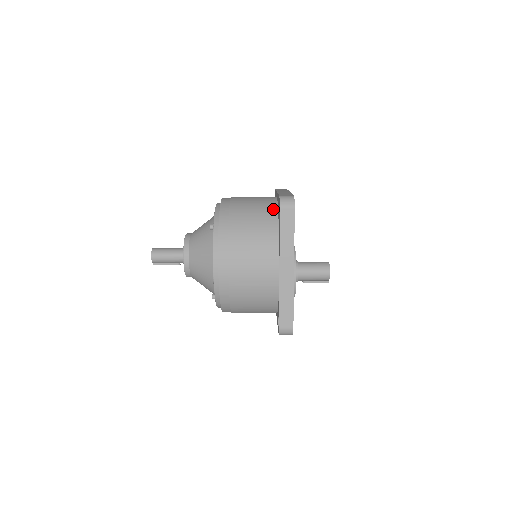
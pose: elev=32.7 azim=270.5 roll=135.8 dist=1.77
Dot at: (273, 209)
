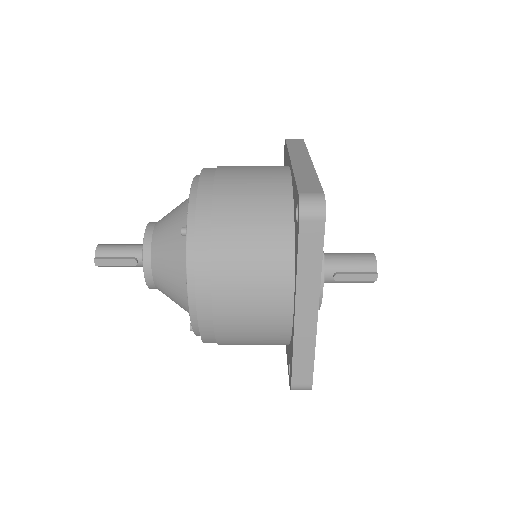
Dot at: occluded
